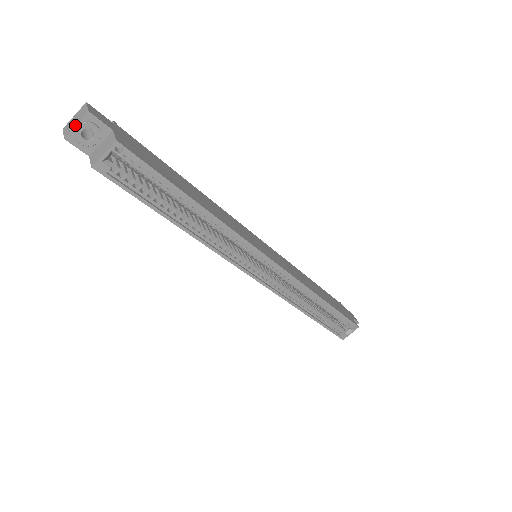
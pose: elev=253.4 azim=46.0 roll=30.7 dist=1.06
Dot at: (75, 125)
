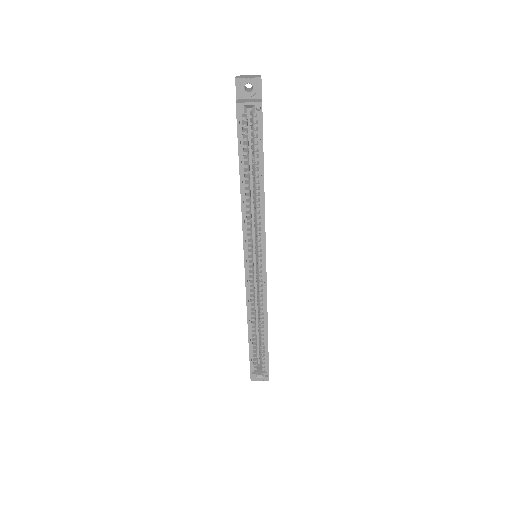
Dot at: (248, 77)
